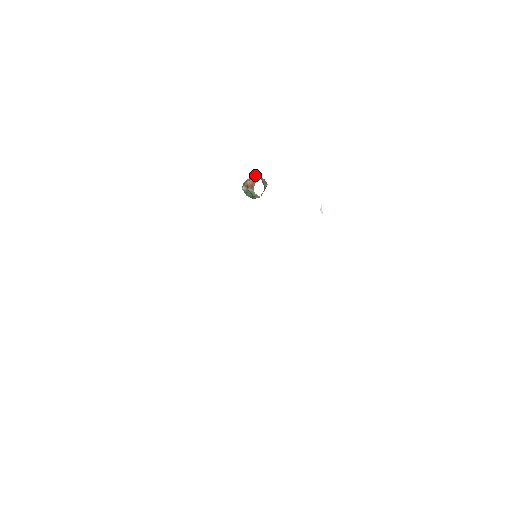
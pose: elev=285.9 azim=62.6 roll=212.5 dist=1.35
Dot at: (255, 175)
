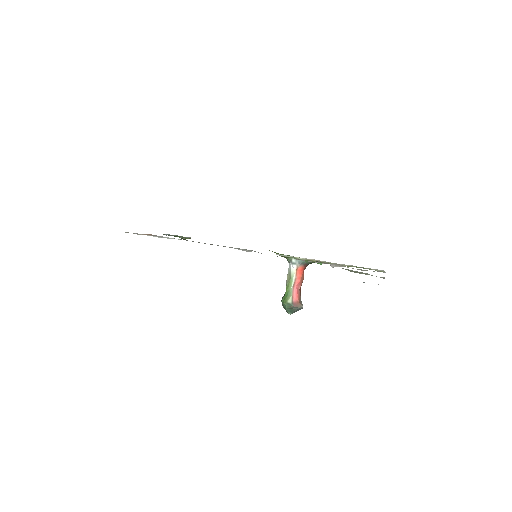
Dot at: occluded
